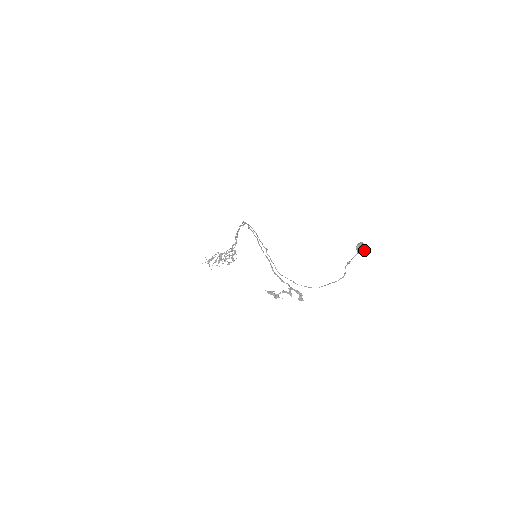
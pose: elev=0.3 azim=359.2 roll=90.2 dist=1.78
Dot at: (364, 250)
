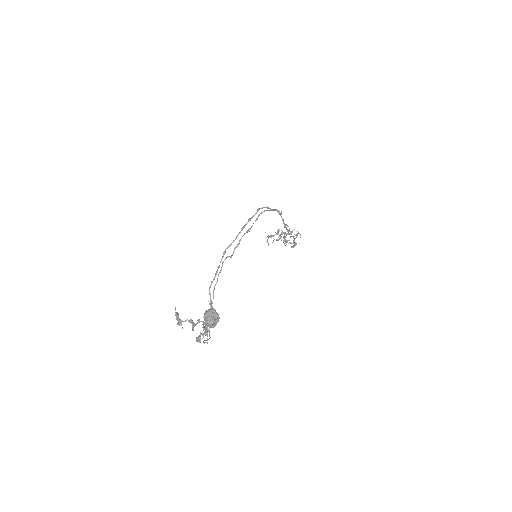
Dot at: (206, 322)
